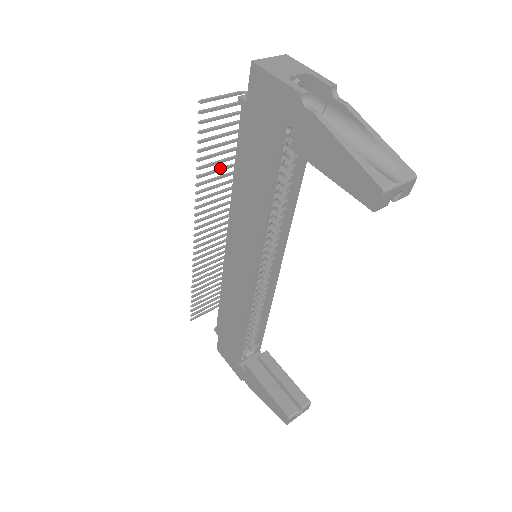
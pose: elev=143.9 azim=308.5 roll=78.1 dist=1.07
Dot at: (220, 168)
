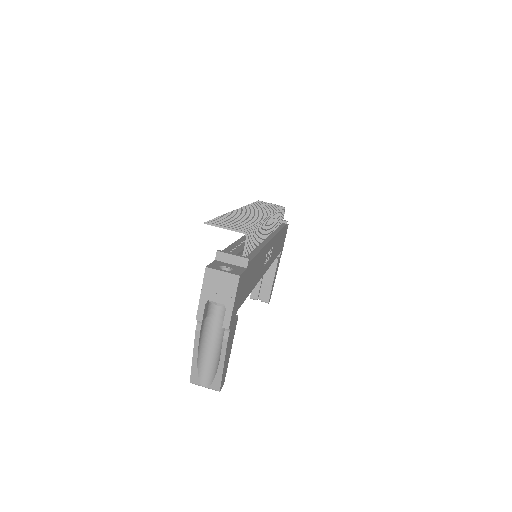
Dot at: (245, 220)
